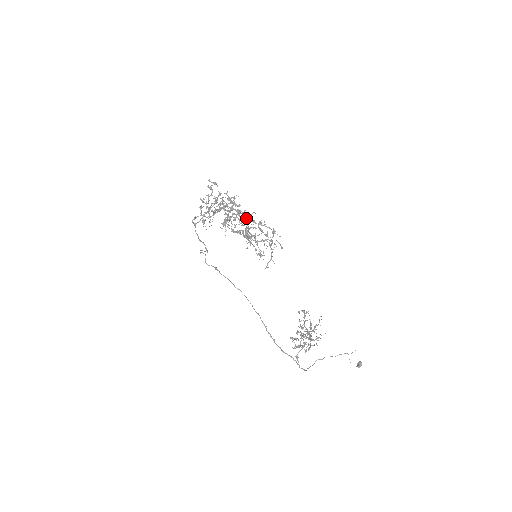
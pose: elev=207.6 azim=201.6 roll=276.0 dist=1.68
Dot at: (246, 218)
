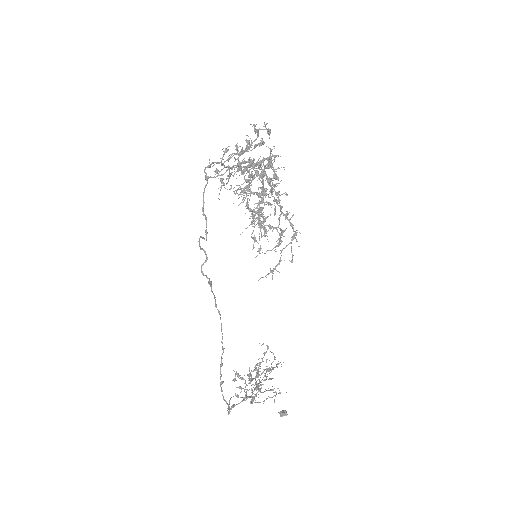
Dot at: (272, 194)
